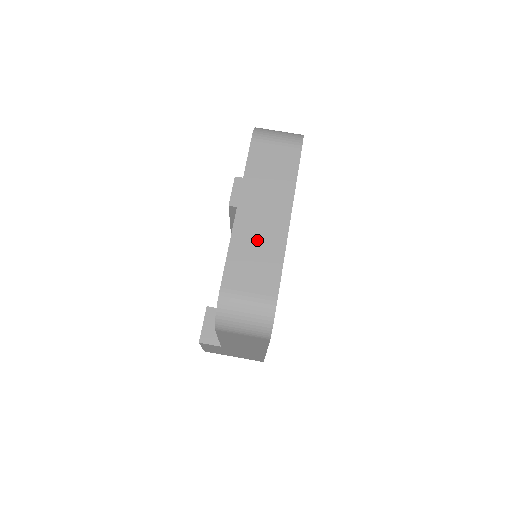
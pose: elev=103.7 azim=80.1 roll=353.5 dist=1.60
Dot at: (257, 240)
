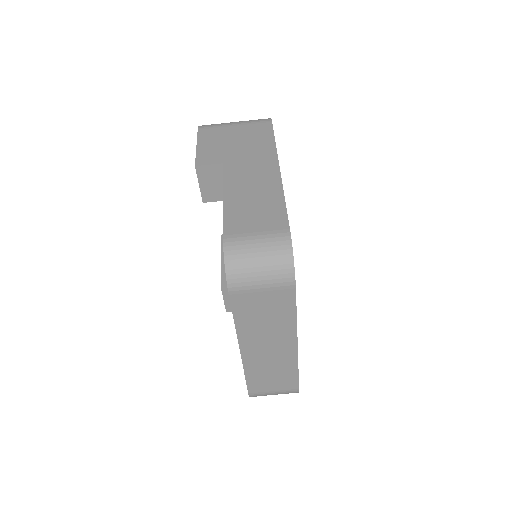
Dot at: (269, 365)
